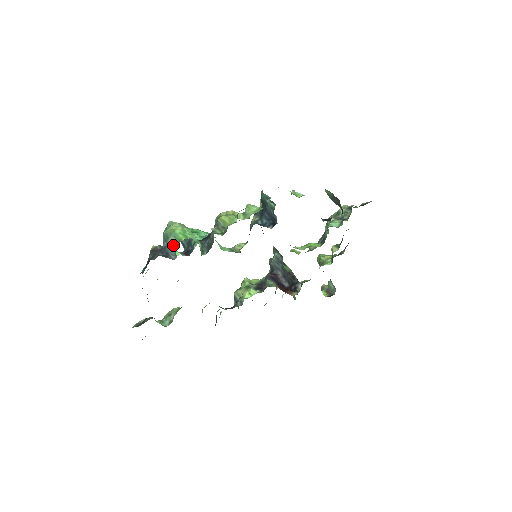
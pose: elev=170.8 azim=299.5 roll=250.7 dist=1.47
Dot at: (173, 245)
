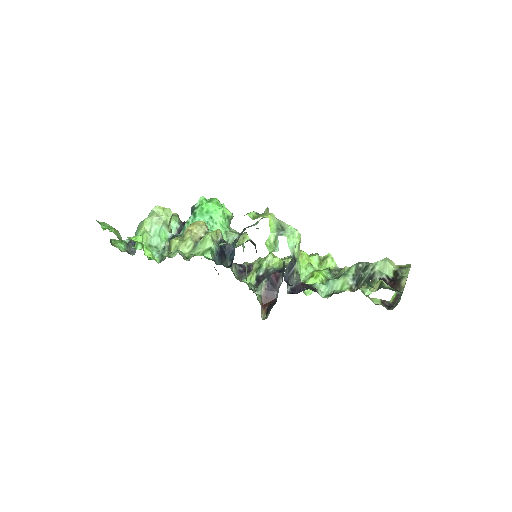
Dot at: occluded
